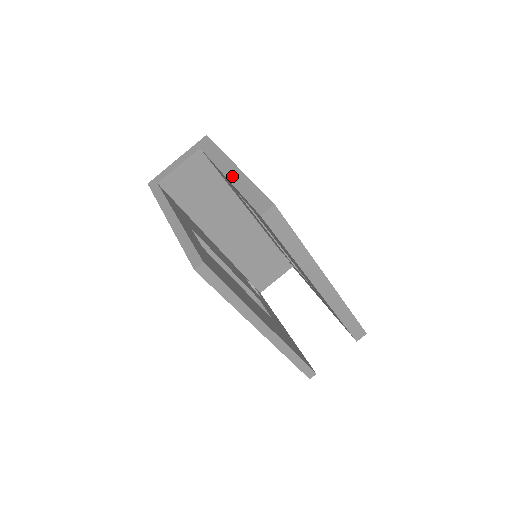
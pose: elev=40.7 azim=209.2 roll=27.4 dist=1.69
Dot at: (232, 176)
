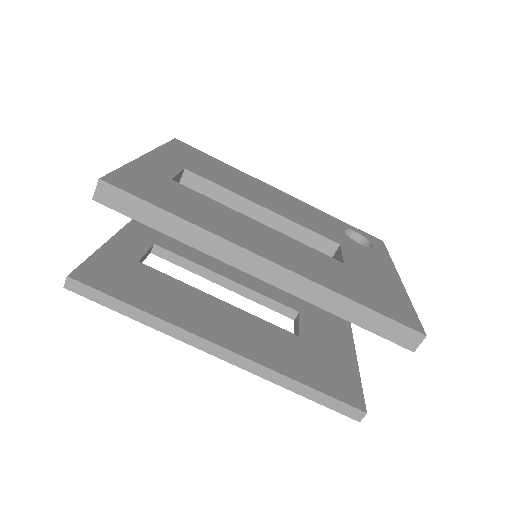
Dot at: occluded
